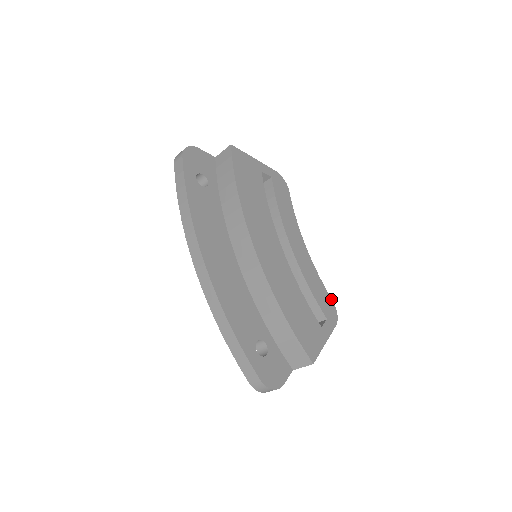
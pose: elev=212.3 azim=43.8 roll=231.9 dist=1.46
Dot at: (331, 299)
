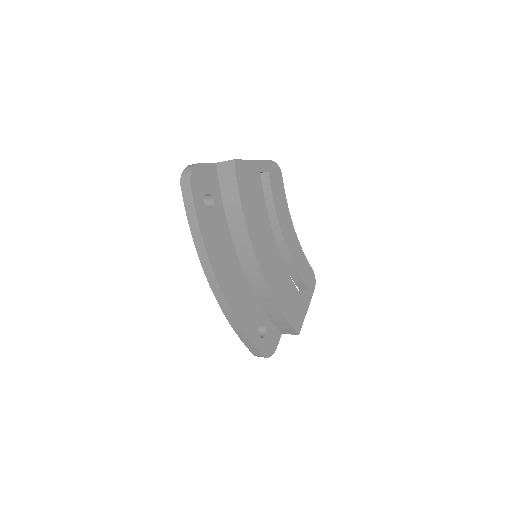
Dot at: (312, 269)
